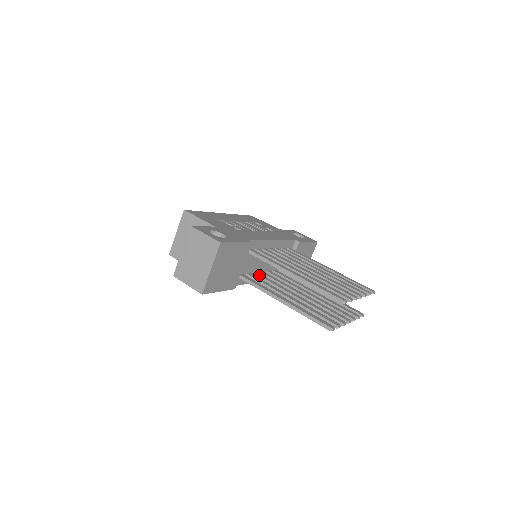
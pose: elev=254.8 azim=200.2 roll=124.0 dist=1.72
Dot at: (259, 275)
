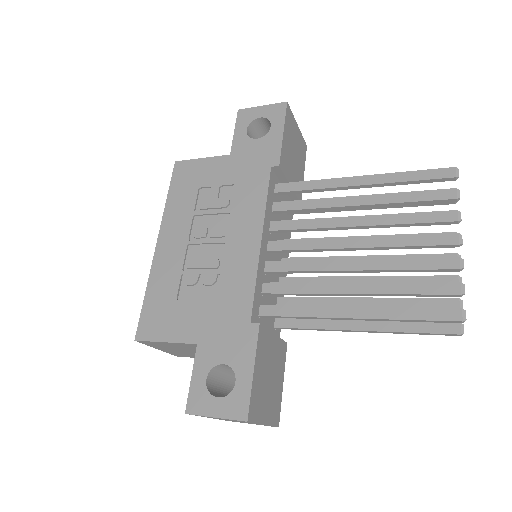
Dot at: occluded
